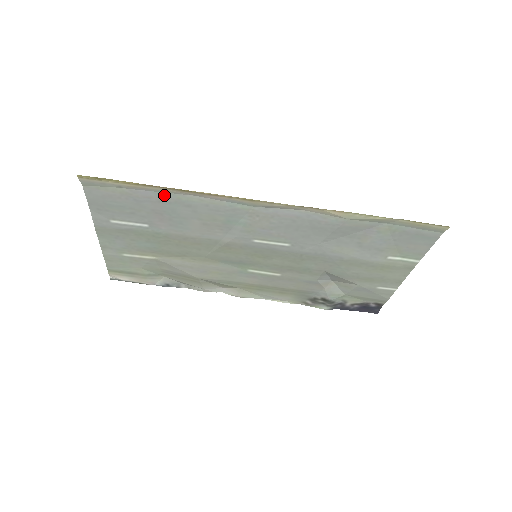
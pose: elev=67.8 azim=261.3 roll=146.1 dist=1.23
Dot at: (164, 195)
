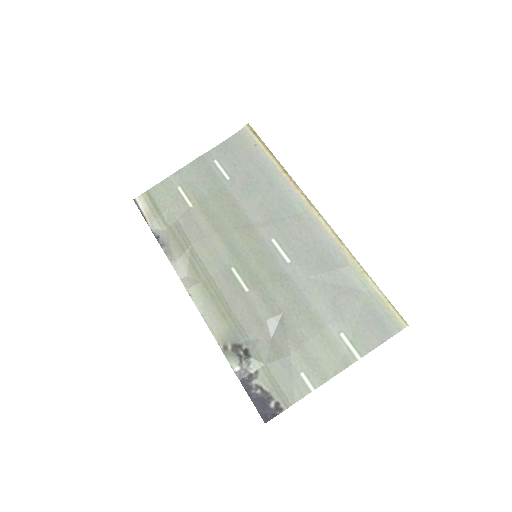
Dot at: (269, 168)
